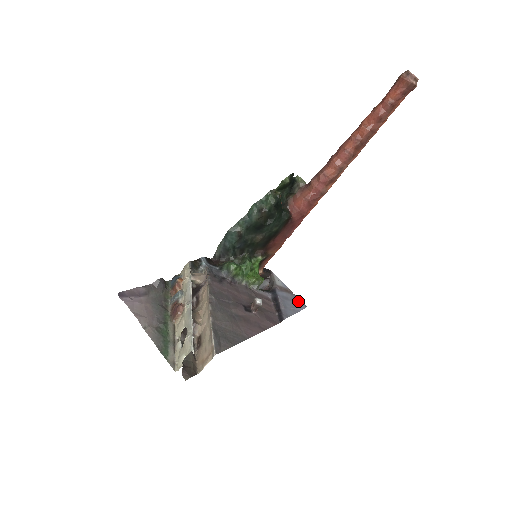
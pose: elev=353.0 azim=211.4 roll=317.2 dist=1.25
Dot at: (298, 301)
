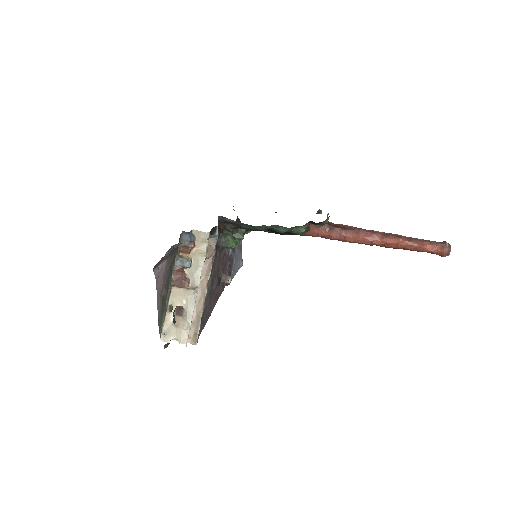
Dot at: (241, 259)
